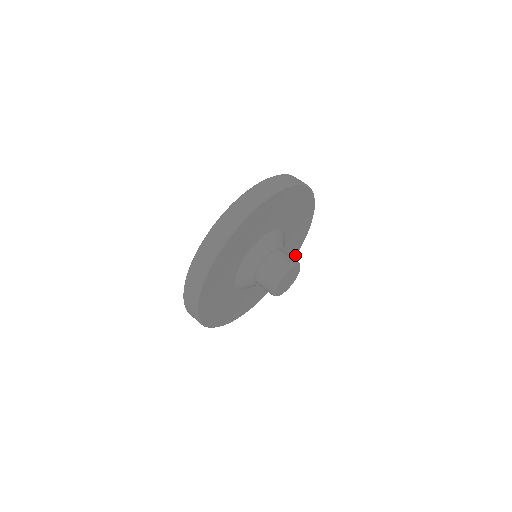
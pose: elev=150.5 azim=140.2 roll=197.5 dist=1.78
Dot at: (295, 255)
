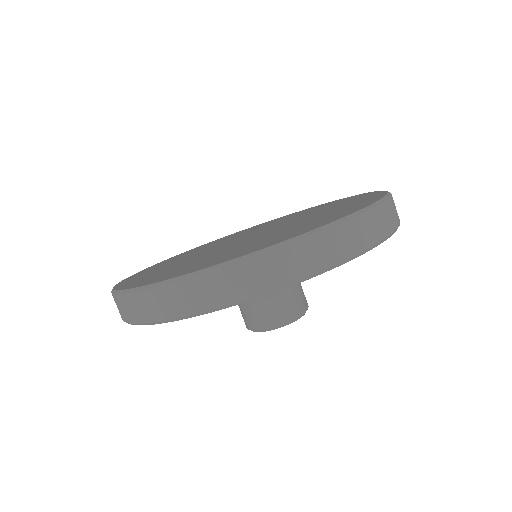
Dot at: occluded
